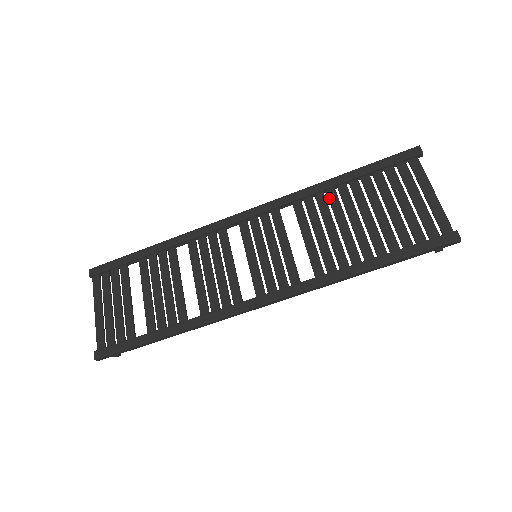
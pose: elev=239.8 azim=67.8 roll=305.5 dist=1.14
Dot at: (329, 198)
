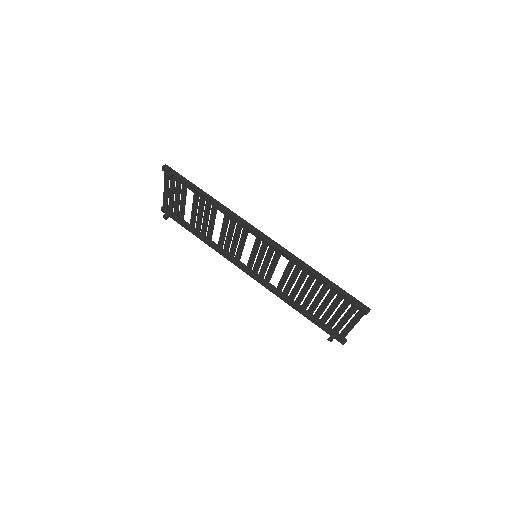
Dot at: (297, 299)
